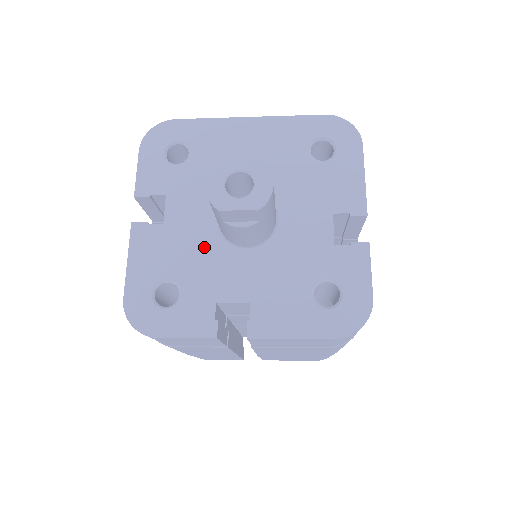
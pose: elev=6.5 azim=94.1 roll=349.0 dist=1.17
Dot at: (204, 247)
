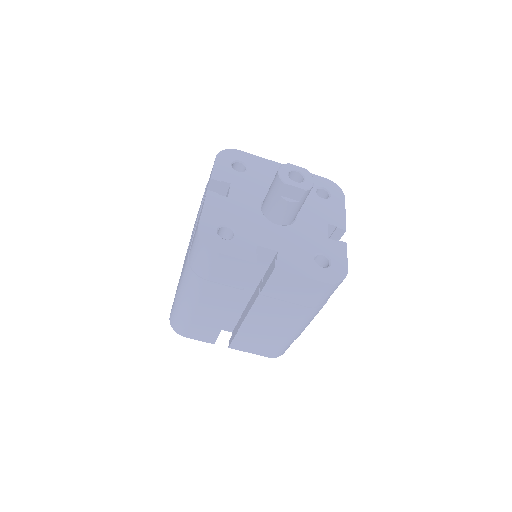
Dot at: (252, 216)
